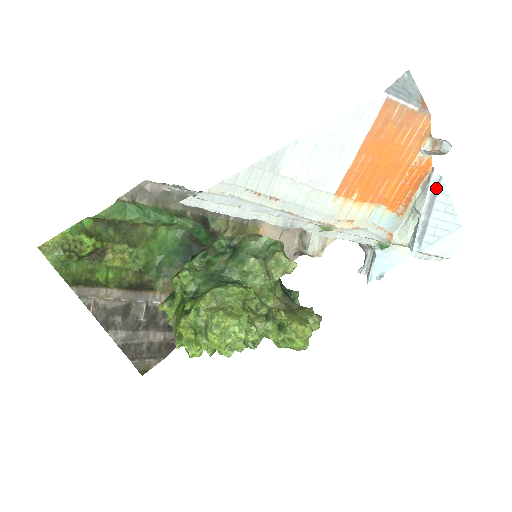
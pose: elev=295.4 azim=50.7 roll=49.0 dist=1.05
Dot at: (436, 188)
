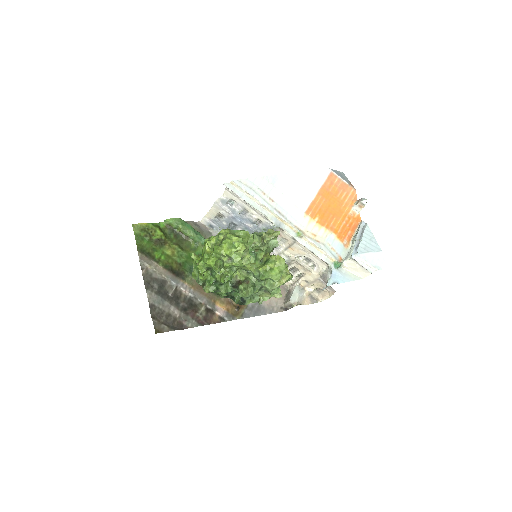
Dot at: (364, 228)
